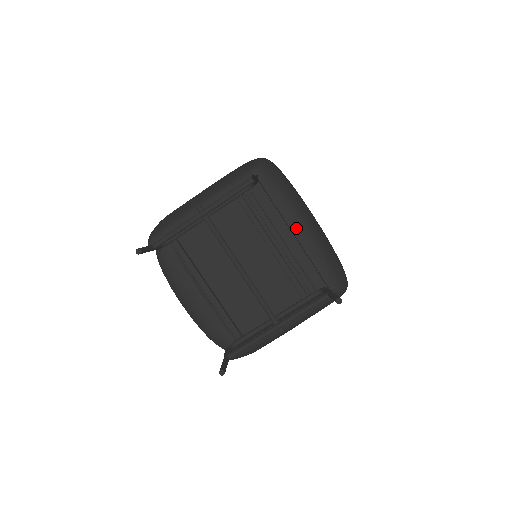
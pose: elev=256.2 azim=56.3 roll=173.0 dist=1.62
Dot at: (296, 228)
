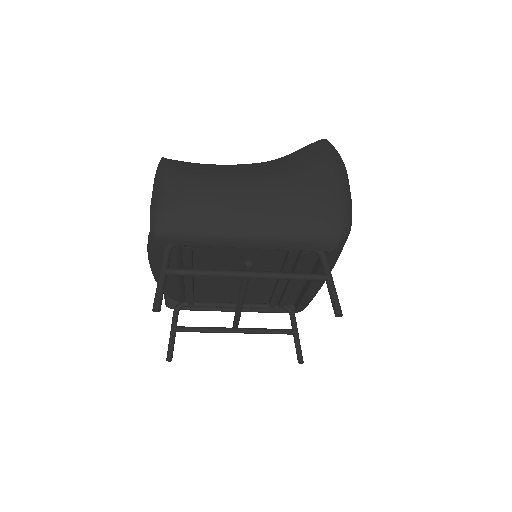
Dot at: (316, 284)
